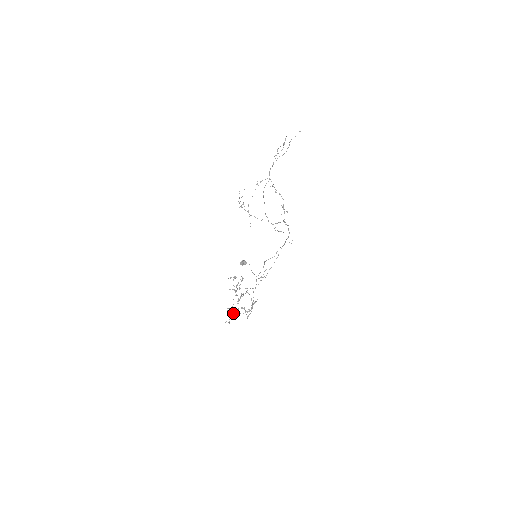
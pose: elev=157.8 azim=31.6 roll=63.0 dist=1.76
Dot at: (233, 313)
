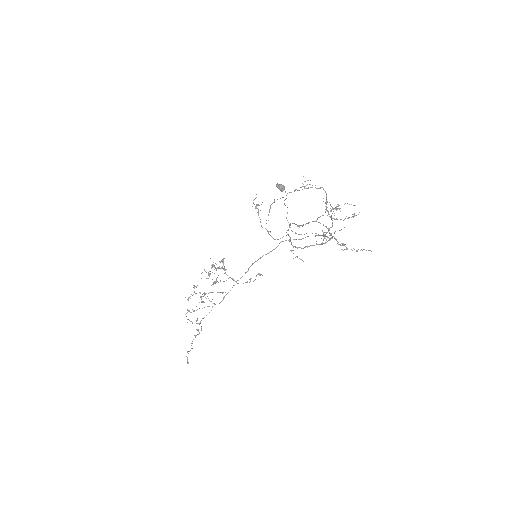
Dot at: occluded
